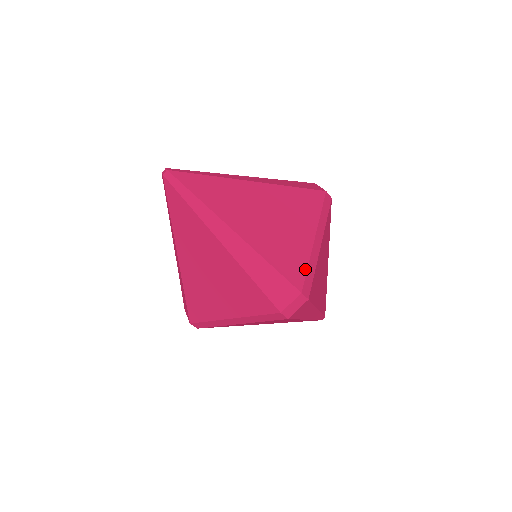
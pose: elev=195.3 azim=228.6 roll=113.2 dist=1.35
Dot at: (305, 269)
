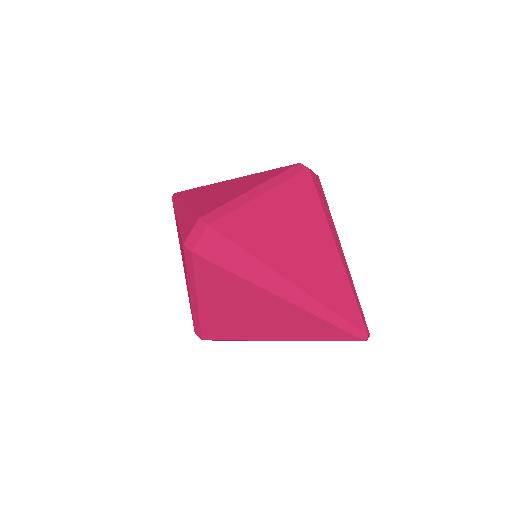
Dot at: (220, 206)
